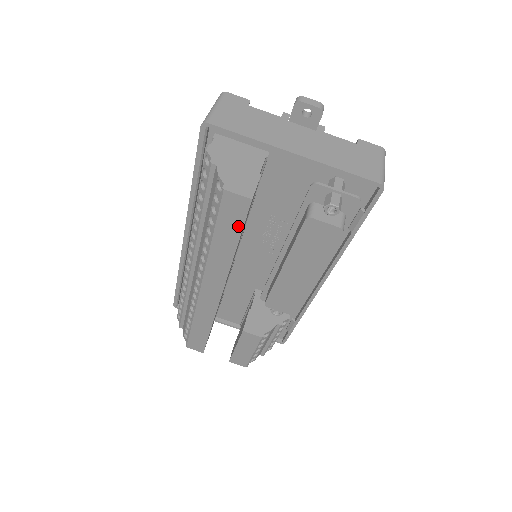
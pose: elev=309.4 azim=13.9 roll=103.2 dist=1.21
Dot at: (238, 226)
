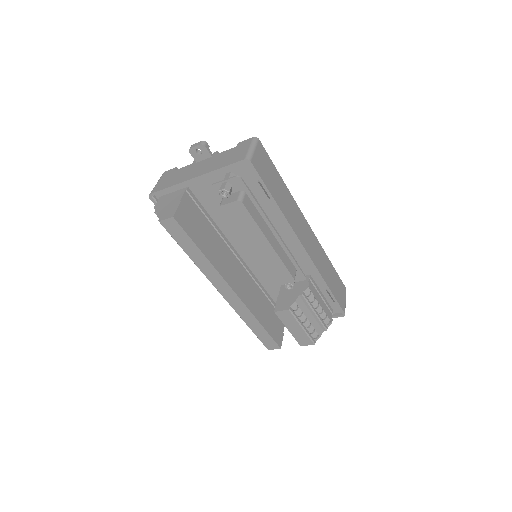
Dot at: (186, 237)
